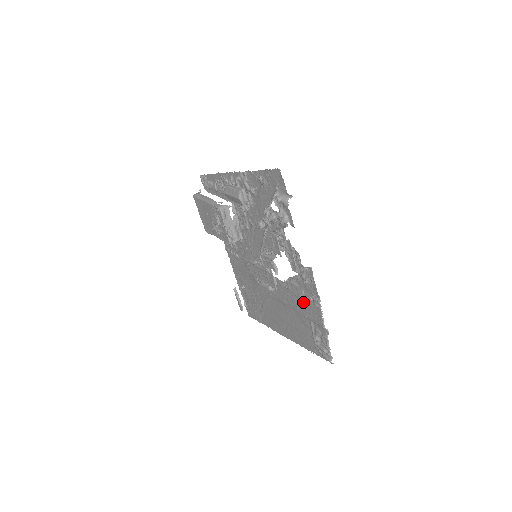
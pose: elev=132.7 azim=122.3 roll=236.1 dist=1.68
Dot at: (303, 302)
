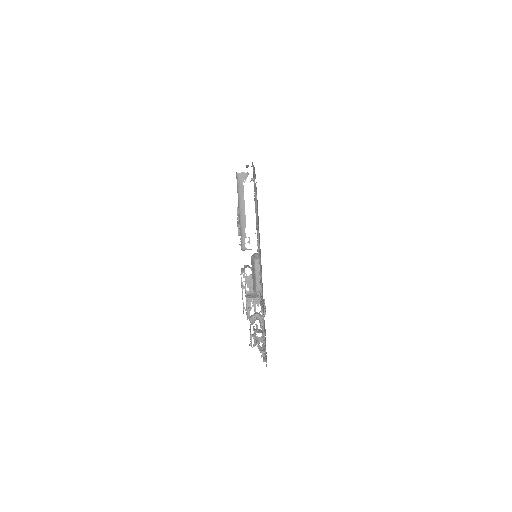
Dot at: occluded
